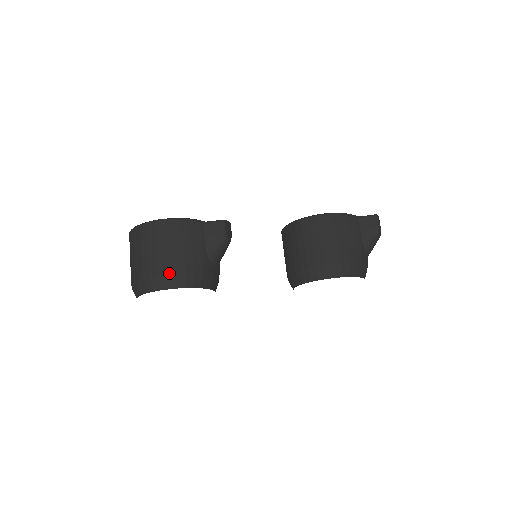
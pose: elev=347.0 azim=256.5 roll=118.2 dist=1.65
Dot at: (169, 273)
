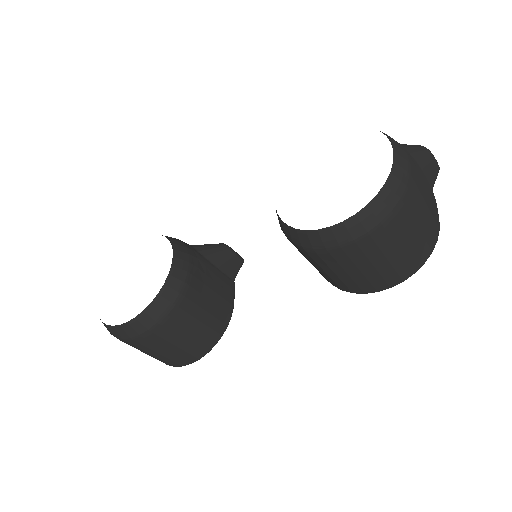
Dot at: occluded
